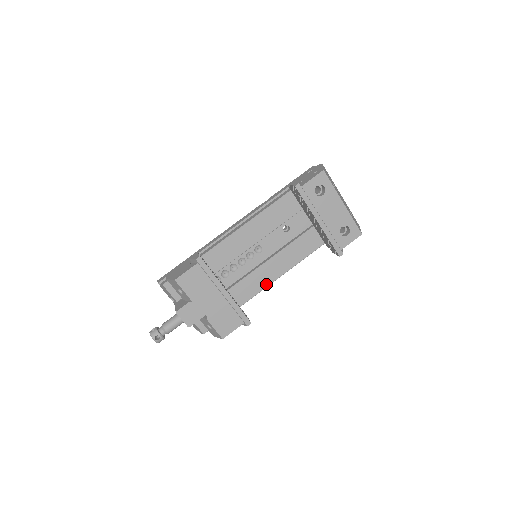
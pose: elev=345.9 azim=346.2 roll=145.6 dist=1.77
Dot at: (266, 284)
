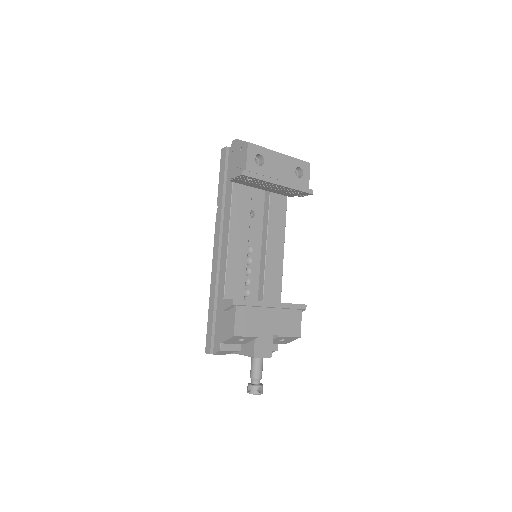
Dot at: (280, 268)
